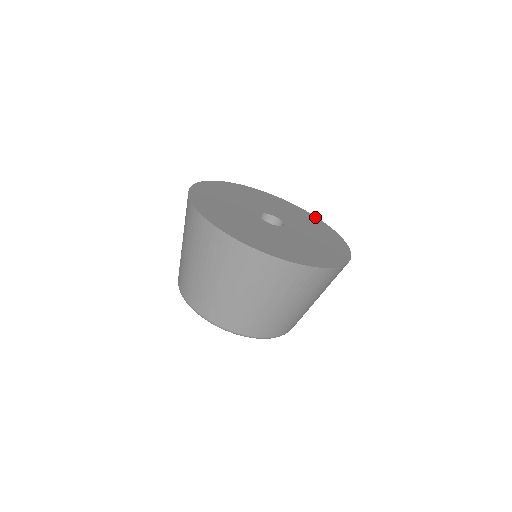
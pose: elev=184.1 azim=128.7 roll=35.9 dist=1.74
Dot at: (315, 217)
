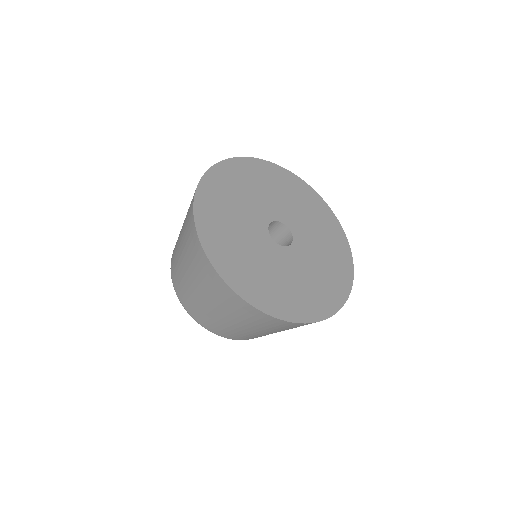
Dot at: (292, 175)
